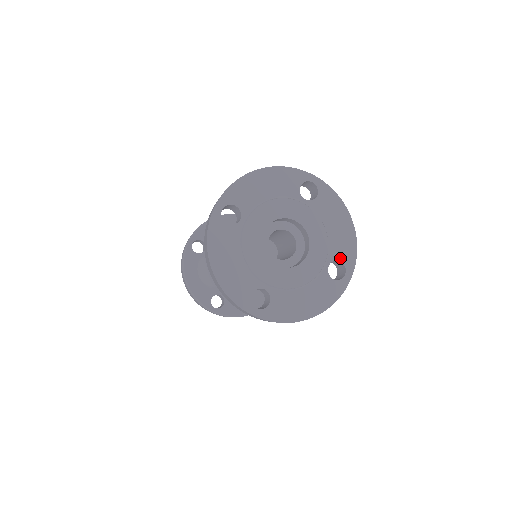
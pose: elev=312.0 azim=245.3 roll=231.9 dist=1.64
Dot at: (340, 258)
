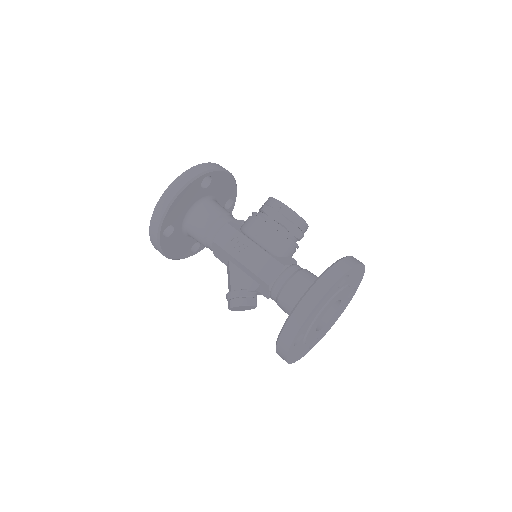
Dot at: (354, 287)
